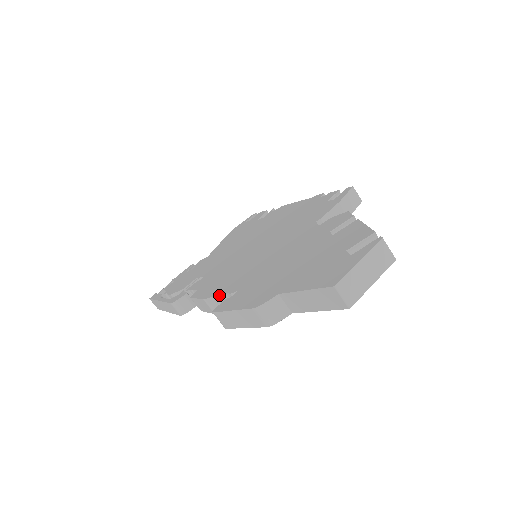
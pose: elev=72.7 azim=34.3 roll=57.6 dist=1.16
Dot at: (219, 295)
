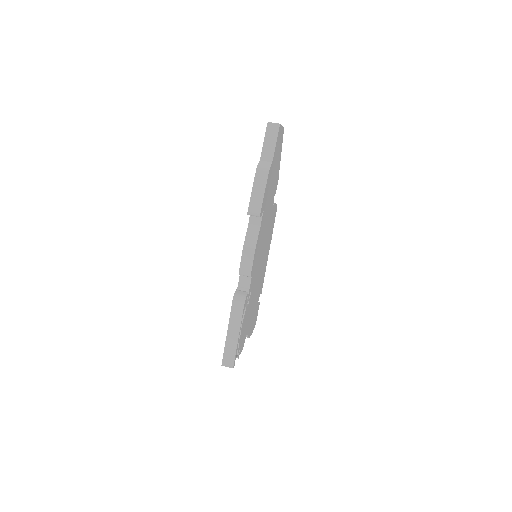
Dot at: (247, 230)
